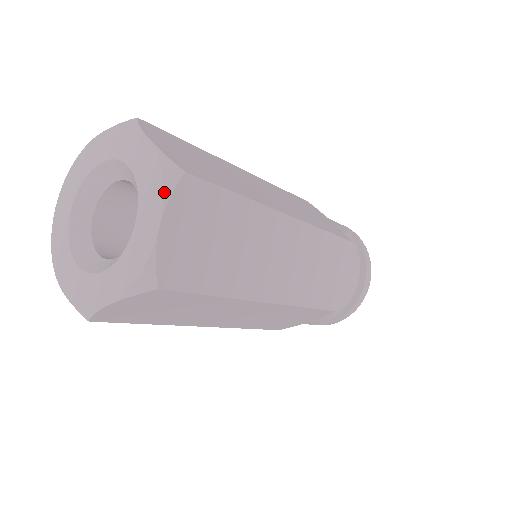
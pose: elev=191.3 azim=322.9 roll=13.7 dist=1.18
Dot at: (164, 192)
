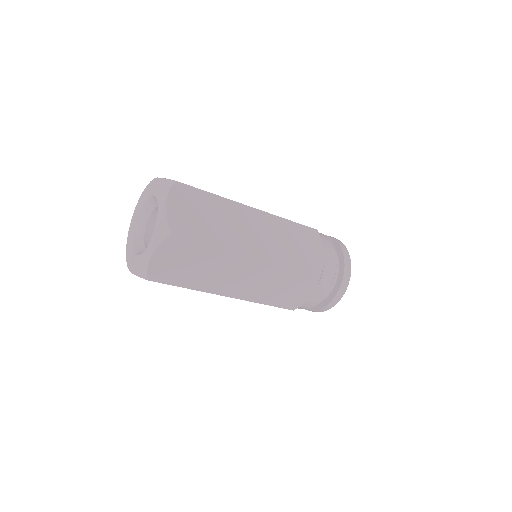
Dot at: (158, 241)
